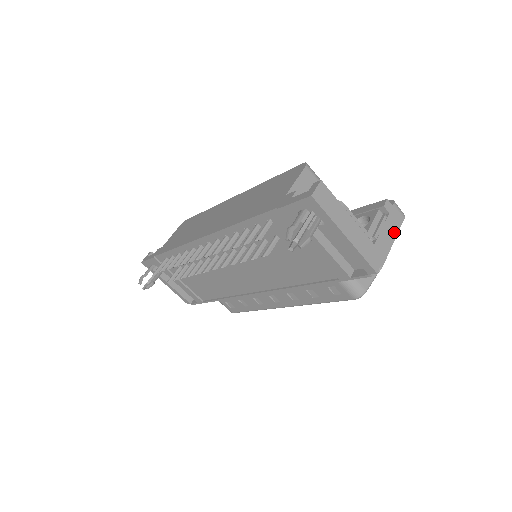
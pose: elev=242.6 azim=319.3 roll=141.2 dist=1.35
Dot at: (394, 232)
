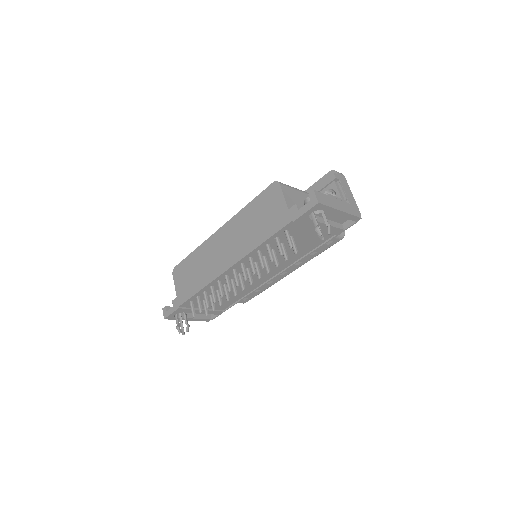
Dot at: (348, 189)
